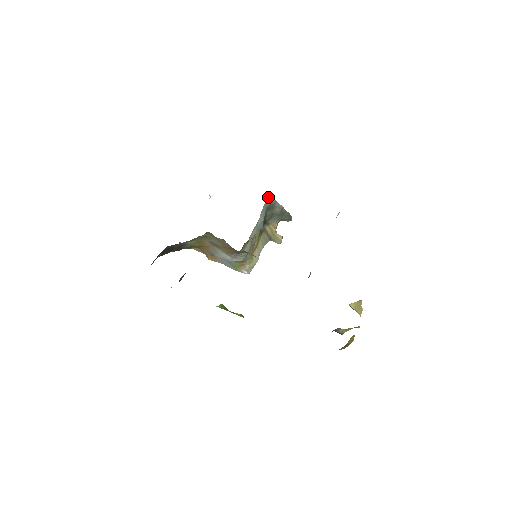
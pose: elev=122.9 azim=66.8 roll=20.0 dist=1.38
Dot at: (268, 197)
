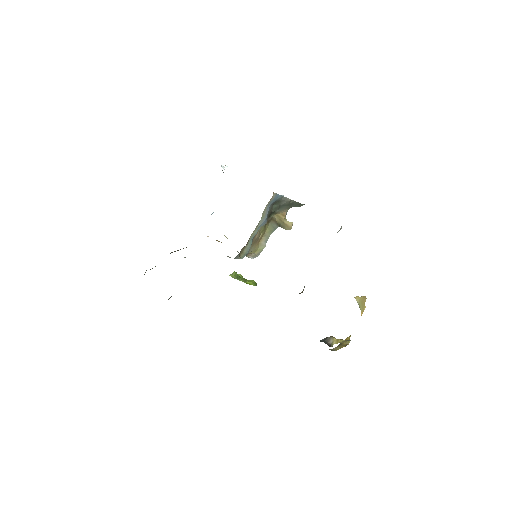
Dot at: occluded
